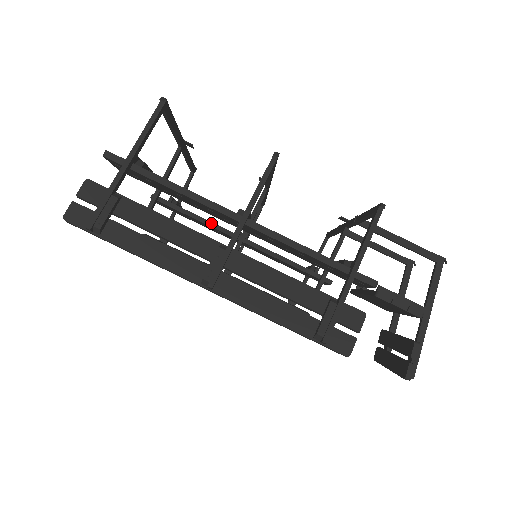
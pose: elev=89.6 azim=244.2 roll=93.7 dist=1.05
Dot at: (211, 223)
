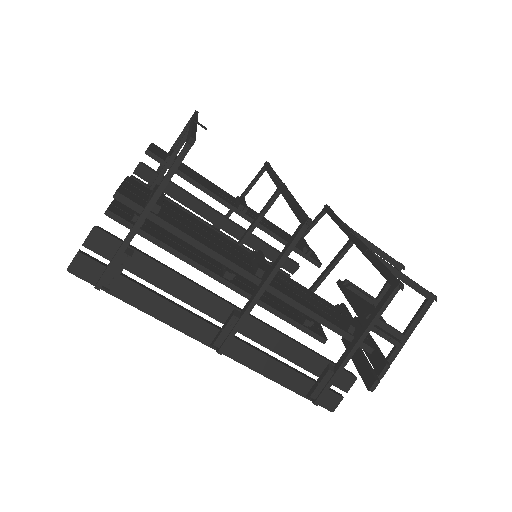
Dot at: (210, 192)
